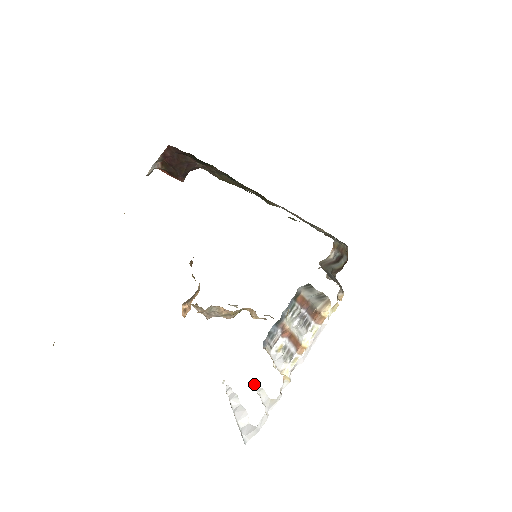
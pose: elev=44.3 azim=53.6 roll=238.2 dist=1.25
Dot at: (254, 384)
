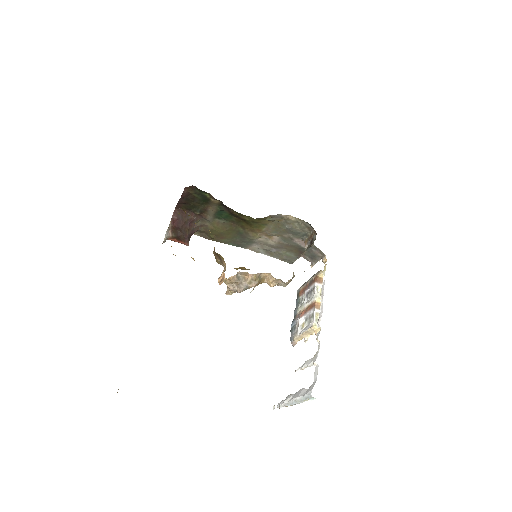
Dot at: occluded
